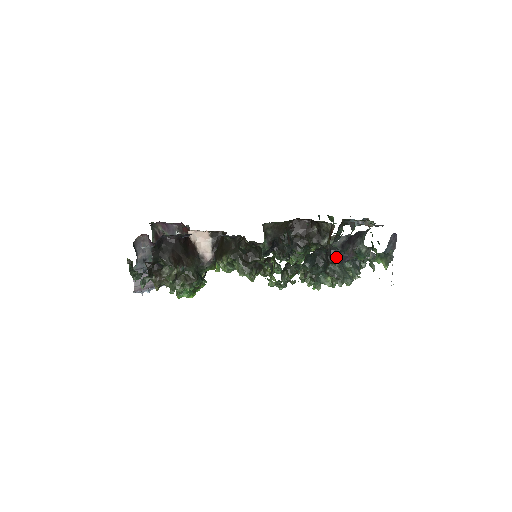
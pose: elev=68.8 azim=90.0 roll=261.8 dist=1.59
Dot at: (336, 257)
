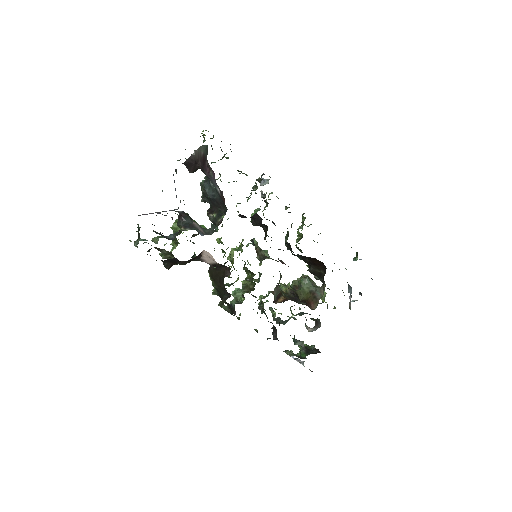
Dot at: (275, 338)
